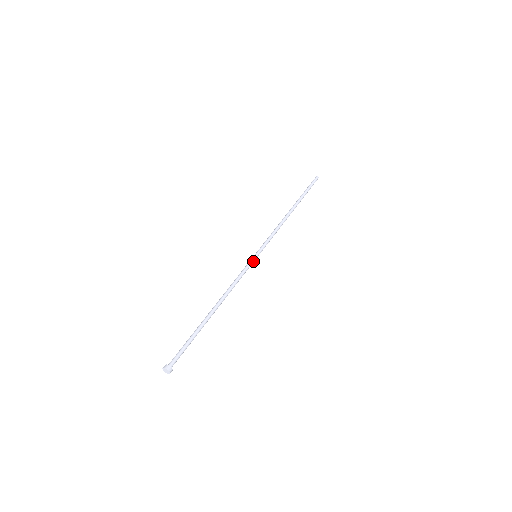
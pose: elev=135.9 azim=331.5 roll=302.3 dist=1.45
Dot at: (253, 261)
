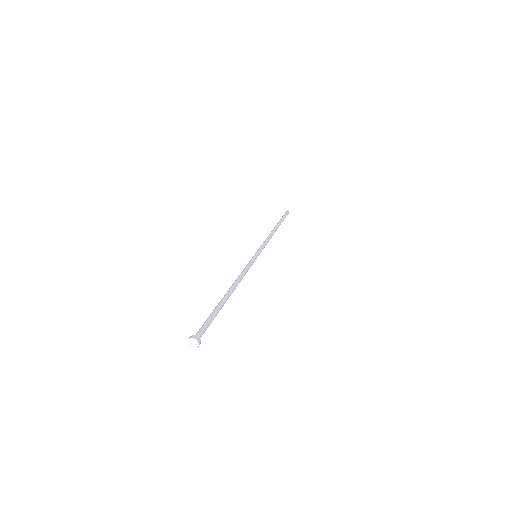
Dot at: (255, 259)
